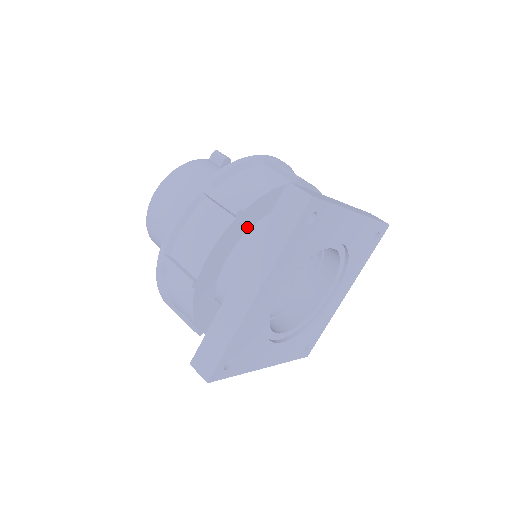
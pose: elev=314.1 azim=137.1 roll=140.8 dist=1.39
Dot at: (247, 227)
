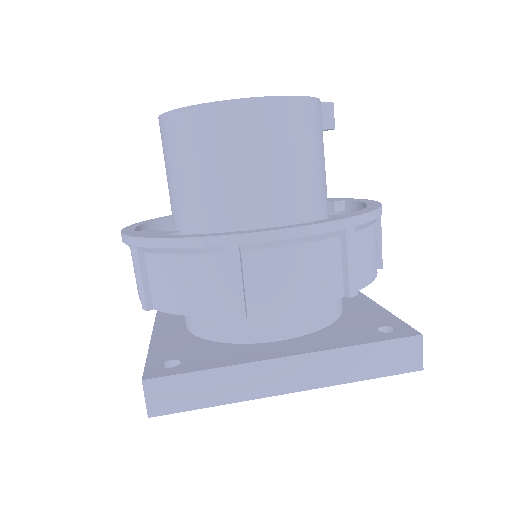
Dot at: occluded
